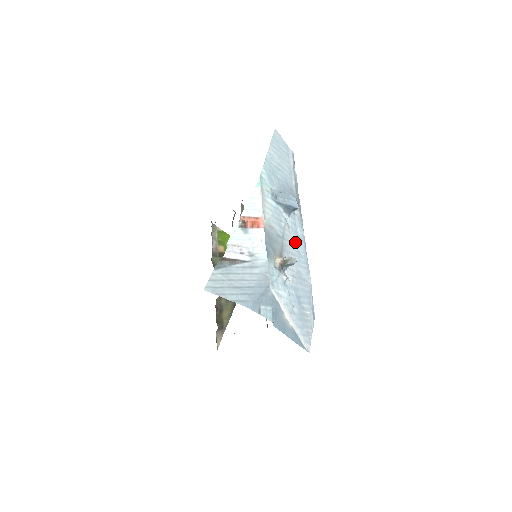
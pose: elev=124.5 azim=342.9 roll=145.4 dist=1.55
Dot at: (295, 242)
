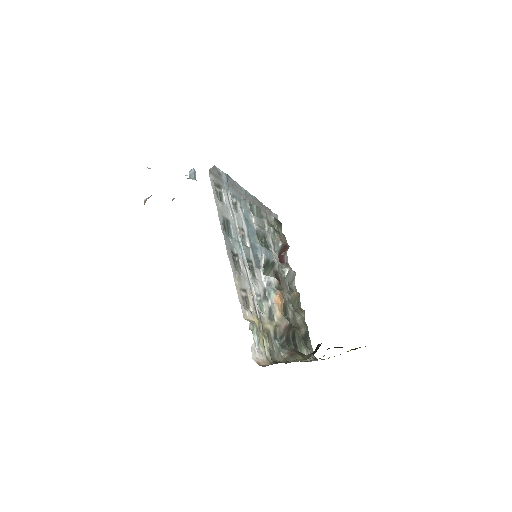
Dot at: occluded
